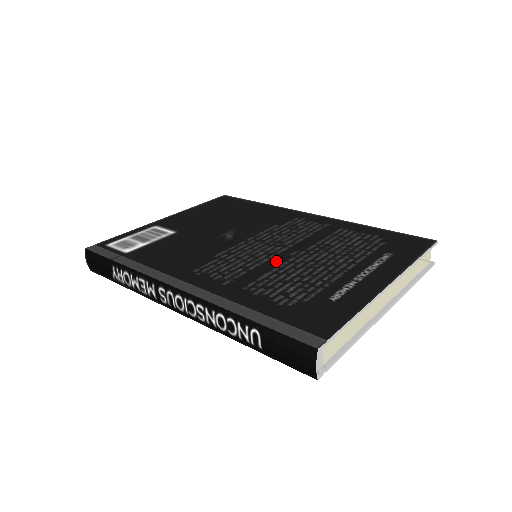
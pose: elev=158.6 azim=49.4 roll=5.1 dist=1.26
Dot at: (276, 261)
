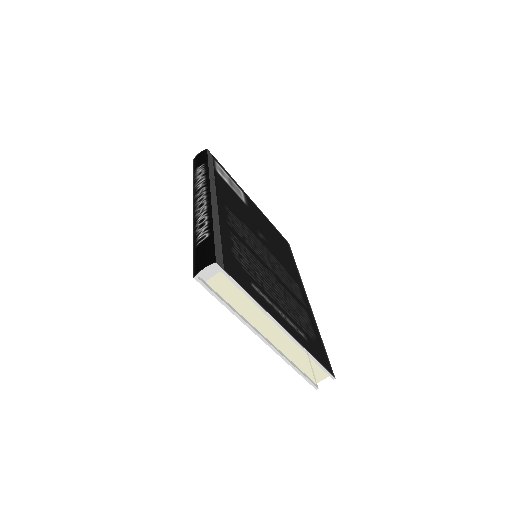
Dot at: (260, 259)
